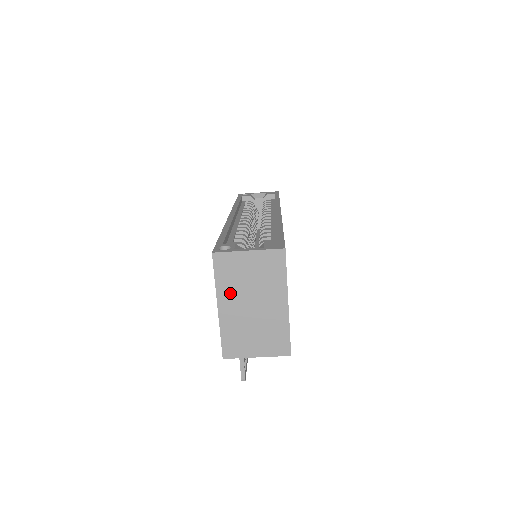
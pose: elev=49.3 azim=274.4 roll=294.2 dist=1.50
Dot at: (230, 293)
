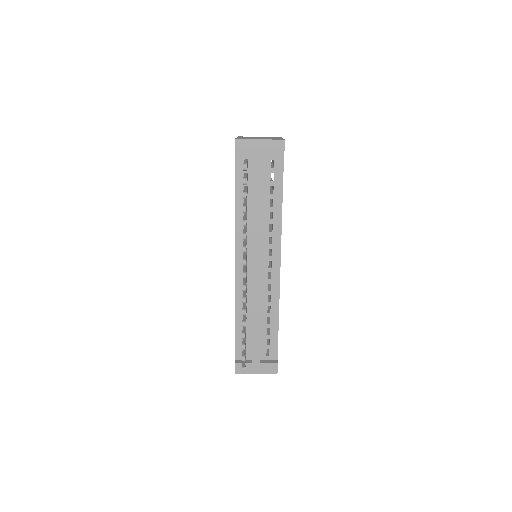
Dot at: (246, 137)
